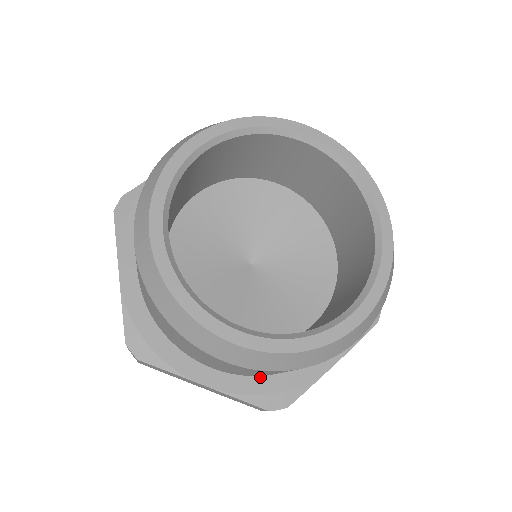
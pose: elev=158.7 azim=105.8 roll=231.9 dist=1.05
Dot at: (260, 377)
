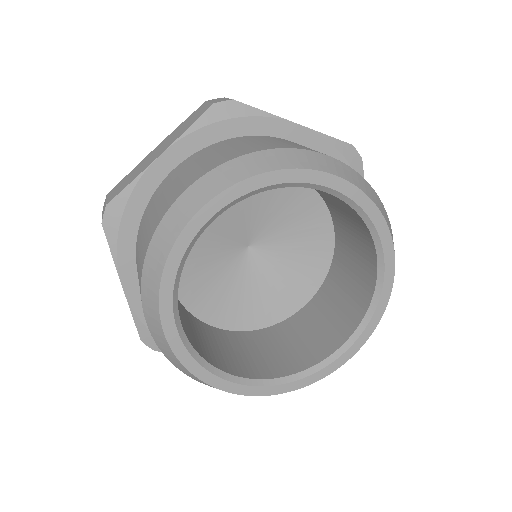
Dot at: occluded
